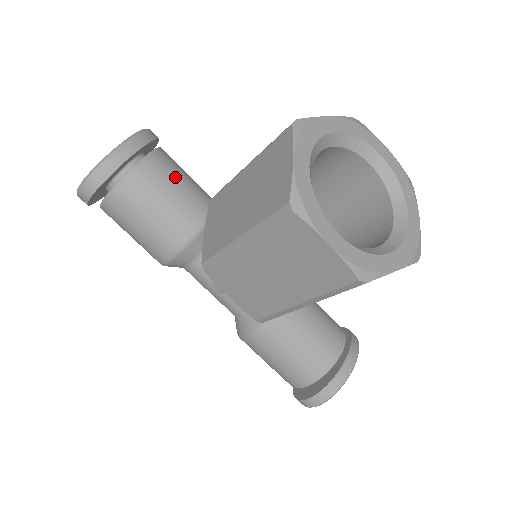
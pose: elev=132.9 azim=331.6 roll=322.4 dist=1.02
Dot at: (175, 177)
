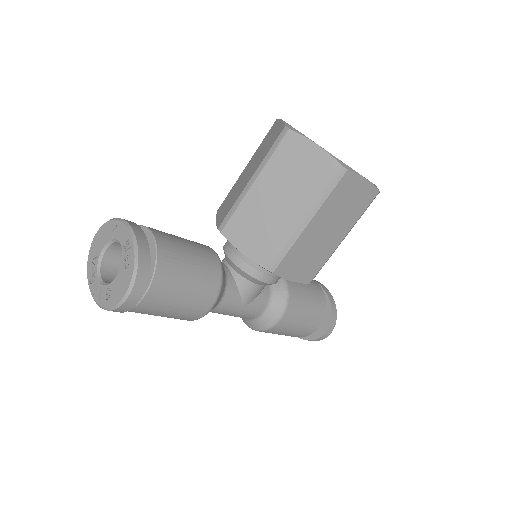
Dot at: (175, 237)
